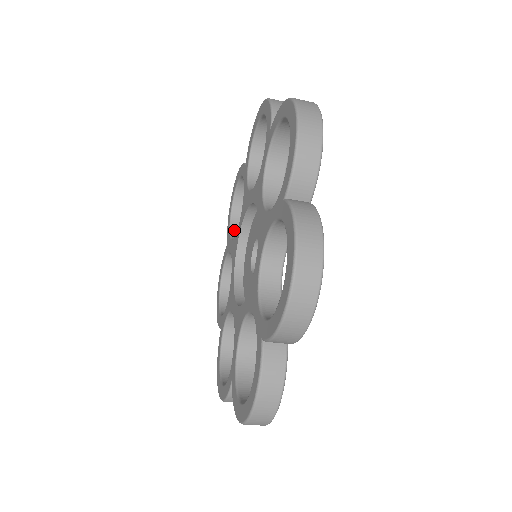
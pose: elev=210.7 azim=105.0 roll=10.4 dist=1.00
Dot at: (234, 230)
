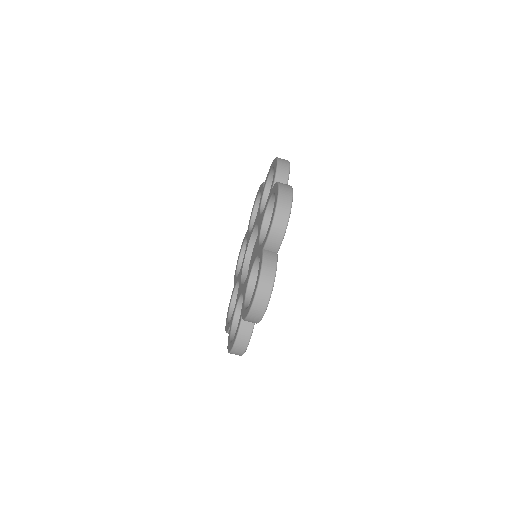
Dot at: (253, 222)
